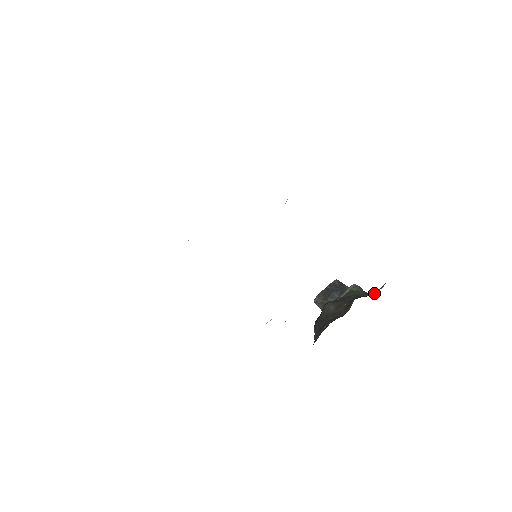
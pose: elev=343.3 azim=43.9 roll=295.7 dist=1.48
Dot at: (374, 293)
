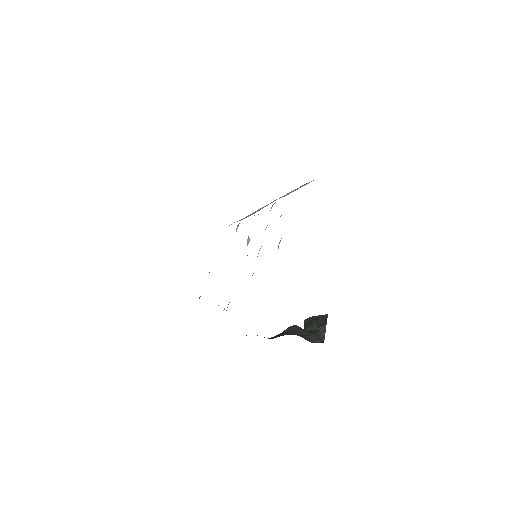
Dot at: (321, 342)
